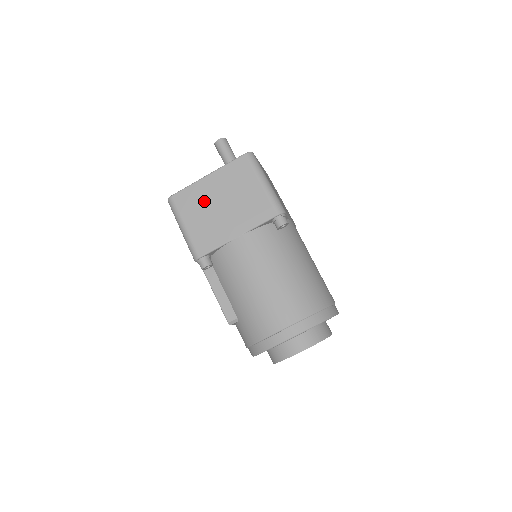
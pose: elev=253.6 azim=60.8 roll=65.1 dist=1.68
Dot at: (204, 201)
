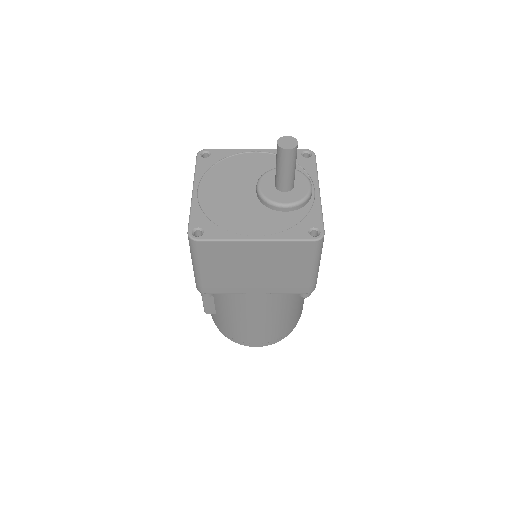
Dot at: (237, 260)
